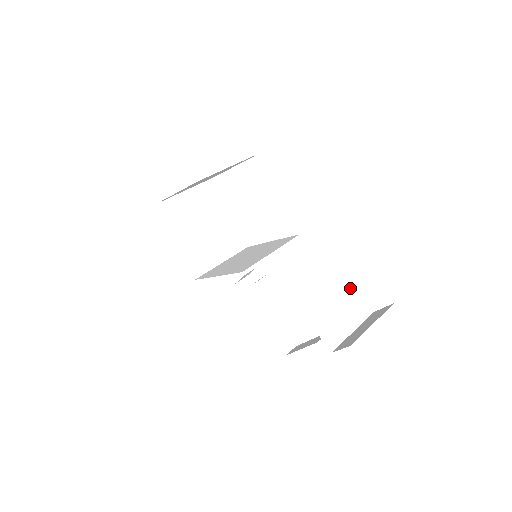
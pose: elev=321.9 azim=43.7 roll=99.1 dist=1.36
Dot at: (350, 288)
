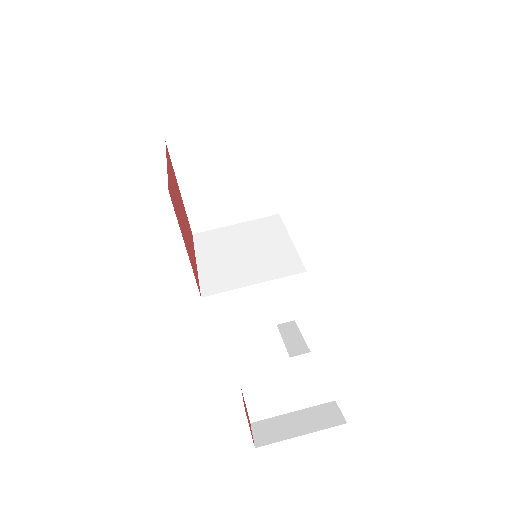
Dot at: (320, 368)
